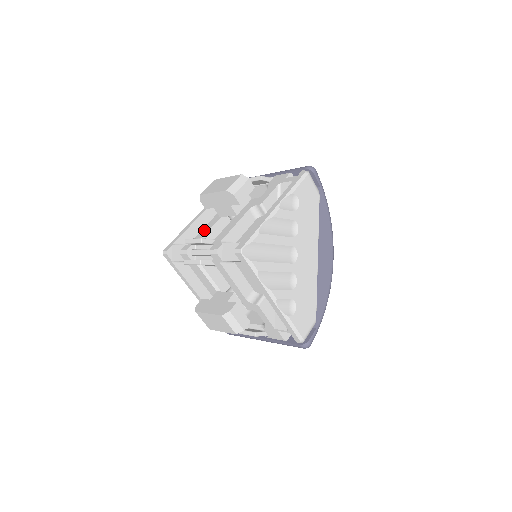
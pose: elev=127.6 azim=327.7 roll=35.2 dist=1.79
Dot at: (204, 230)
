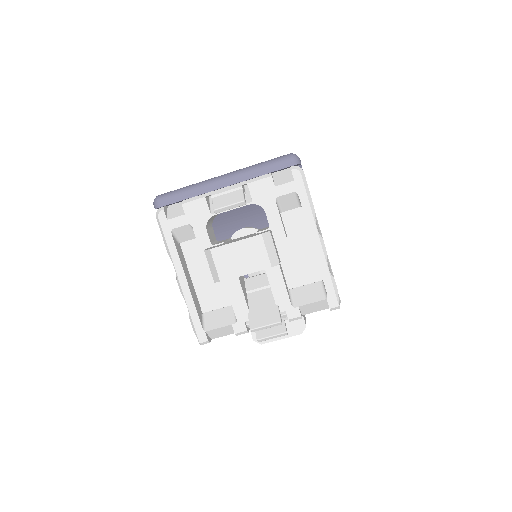
Dot at: (235, 298)
